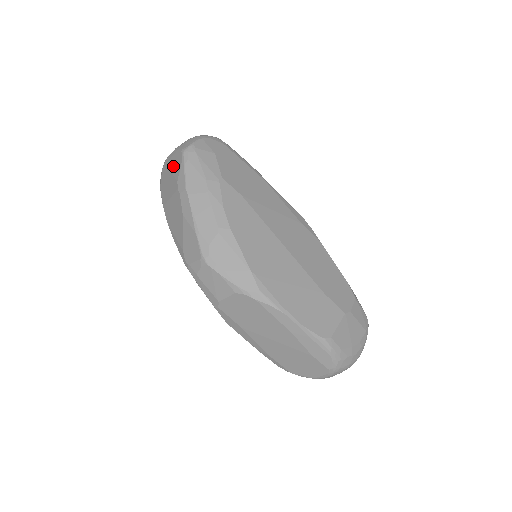
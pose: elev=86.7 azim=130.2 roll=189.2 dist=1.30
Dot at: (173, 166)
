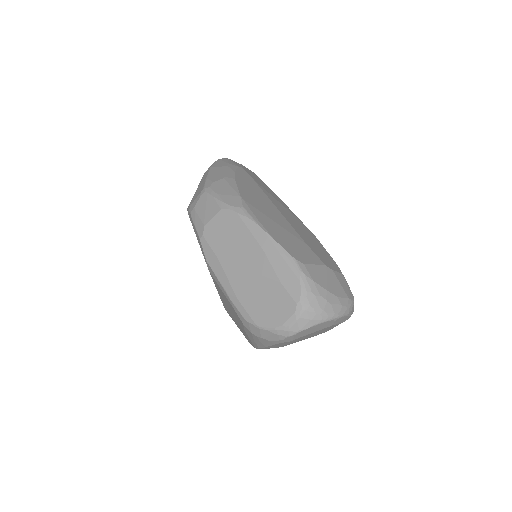
Dot at: occluded
